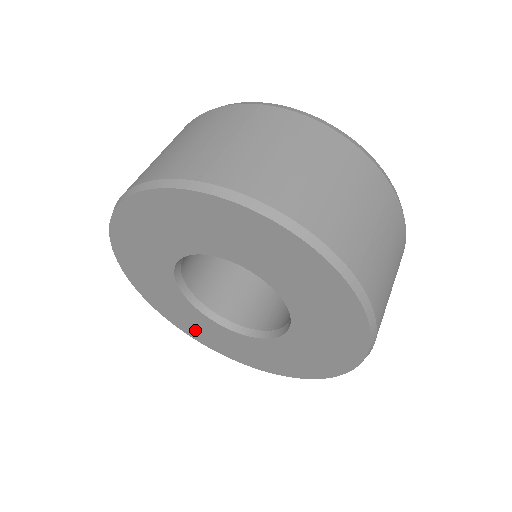
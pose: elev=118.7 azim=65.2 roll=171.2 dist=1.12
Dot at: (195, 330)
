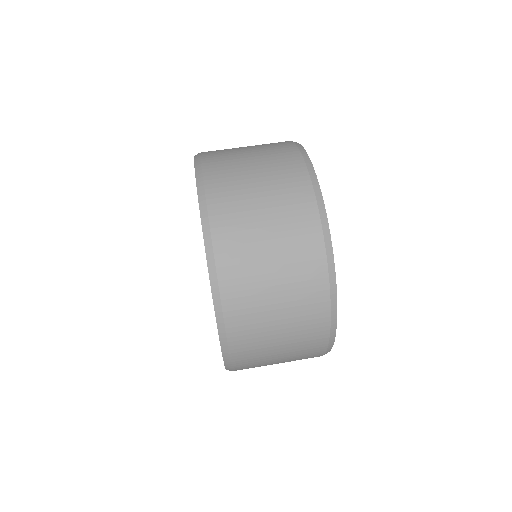
Dot at: occluded
